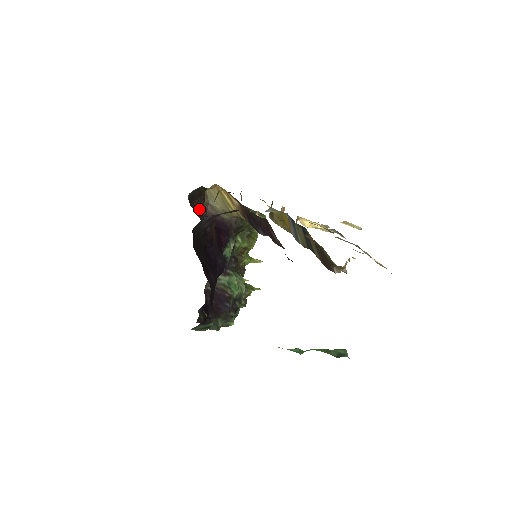
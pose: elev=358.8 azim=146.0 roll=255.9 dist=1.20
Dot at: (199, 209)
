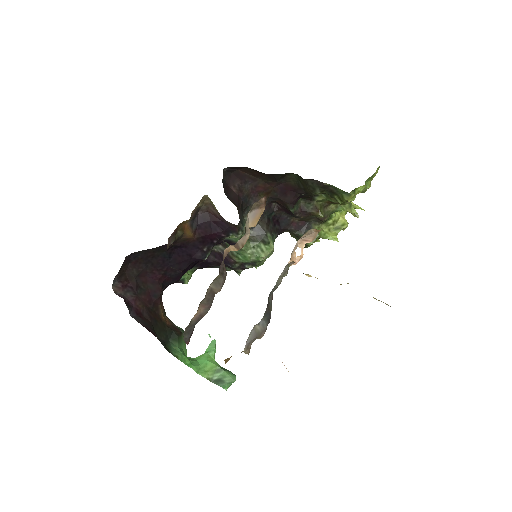
Dot at: (249, 174)
